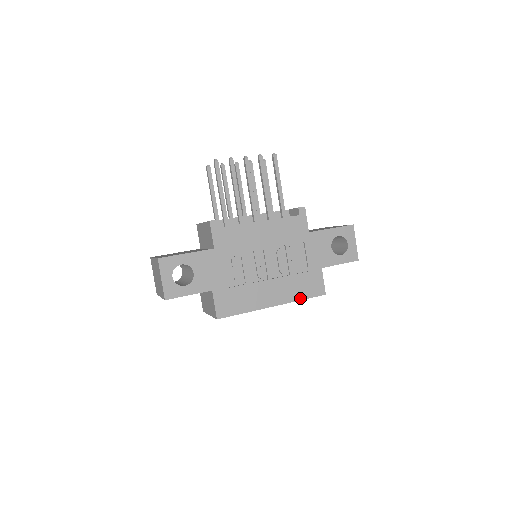
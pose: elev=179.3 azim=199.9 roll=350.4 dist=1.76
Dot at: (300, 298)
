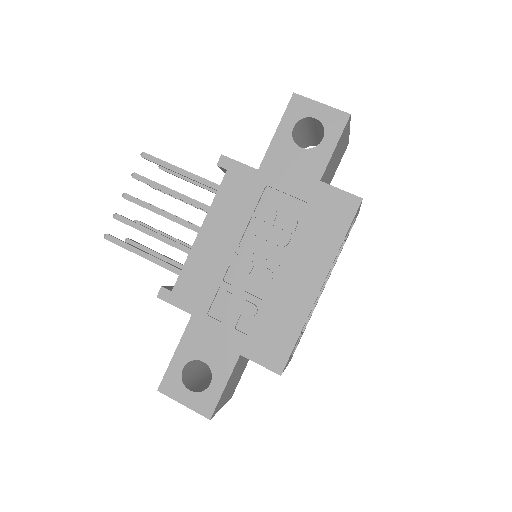
Dot at: (339, 241)
